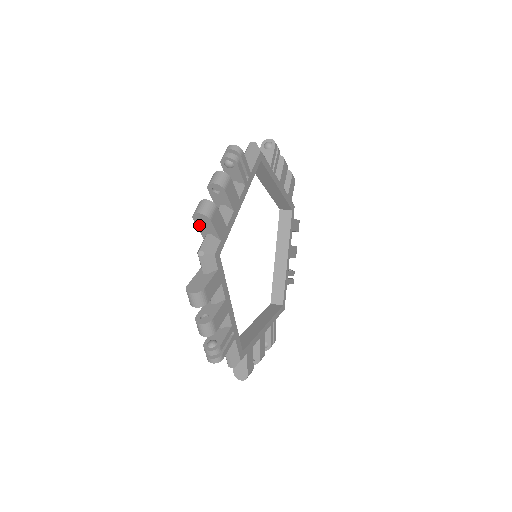
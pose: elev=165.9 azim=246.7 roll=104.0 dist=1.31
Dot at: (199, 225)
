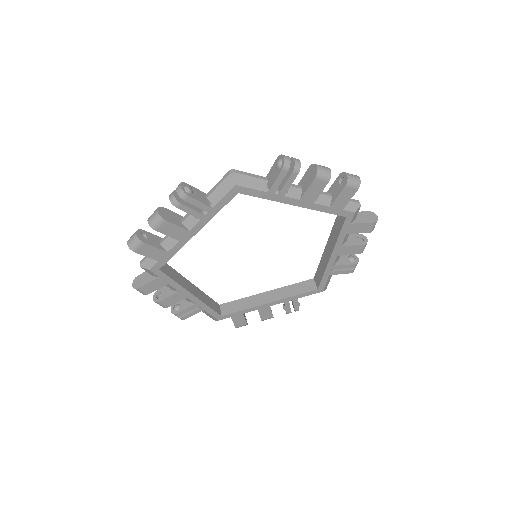
Dot at: occluded
